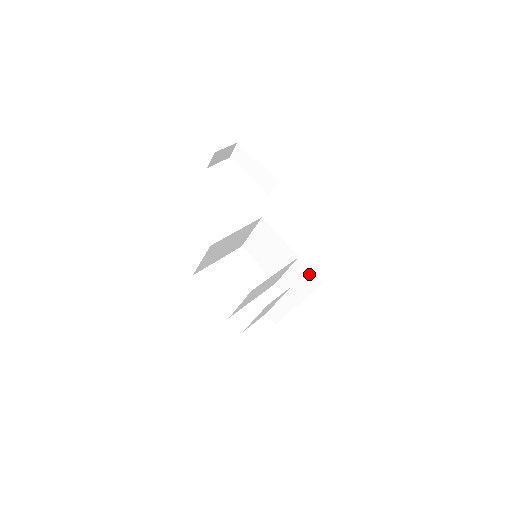
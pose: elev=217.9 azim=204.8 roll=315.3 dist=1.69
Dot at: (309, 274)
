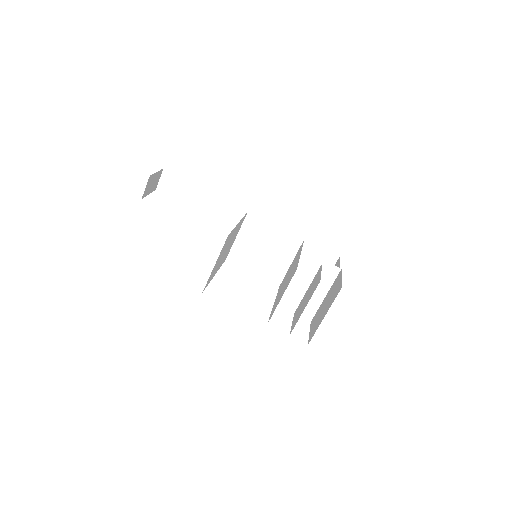
Dot at: (321, 254)
